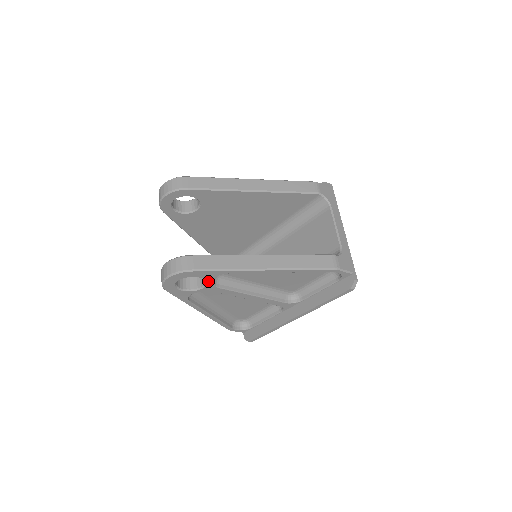
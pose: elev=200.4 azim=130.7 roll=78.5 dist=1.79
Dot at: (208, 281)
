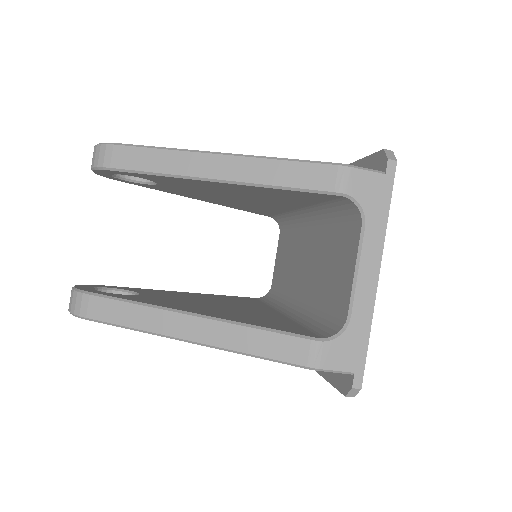
Dot at: occluded
